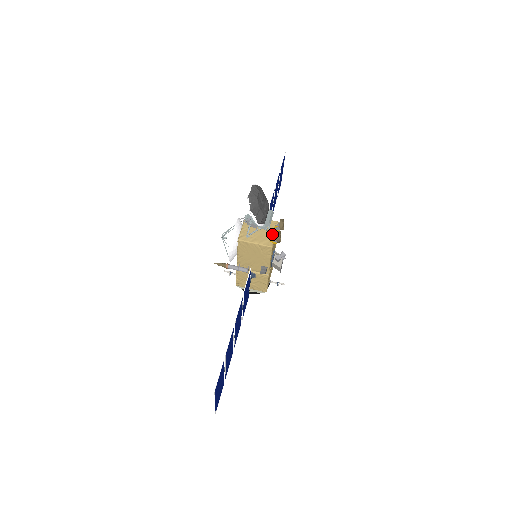
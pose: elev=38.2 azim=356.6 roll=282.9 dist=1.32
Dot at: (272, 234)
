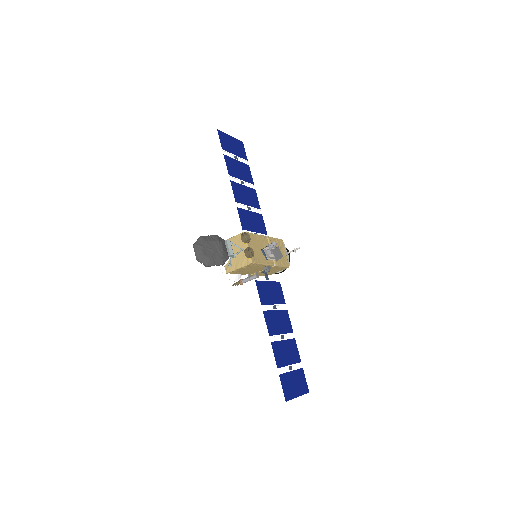
Dot at: occluded
